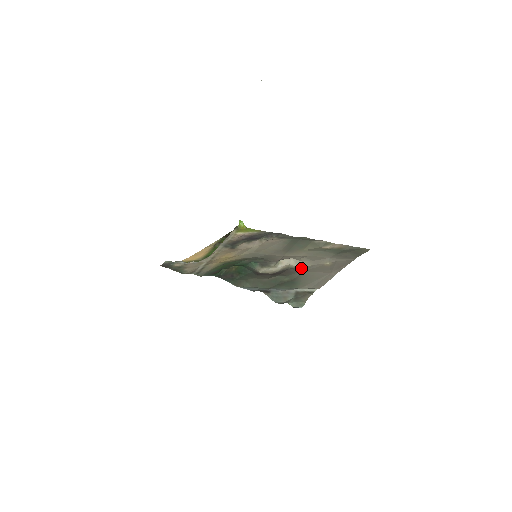
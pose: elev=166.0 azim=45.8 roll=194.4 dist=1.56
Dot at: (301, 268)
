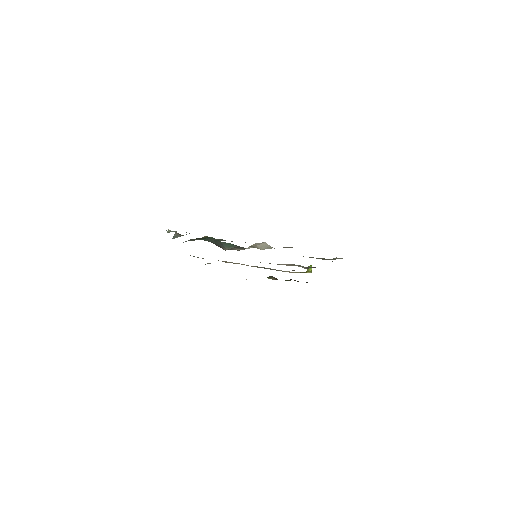
Dot at: occluded
